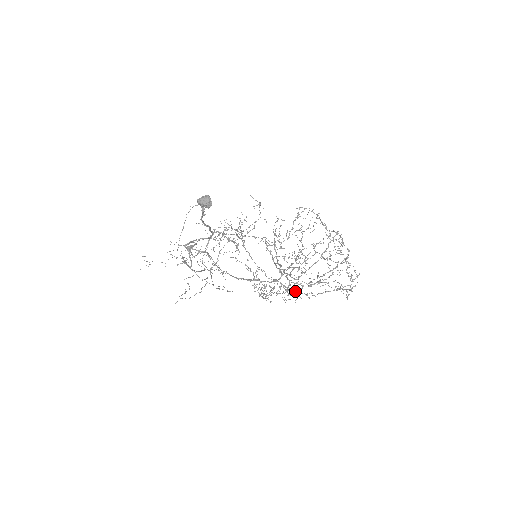
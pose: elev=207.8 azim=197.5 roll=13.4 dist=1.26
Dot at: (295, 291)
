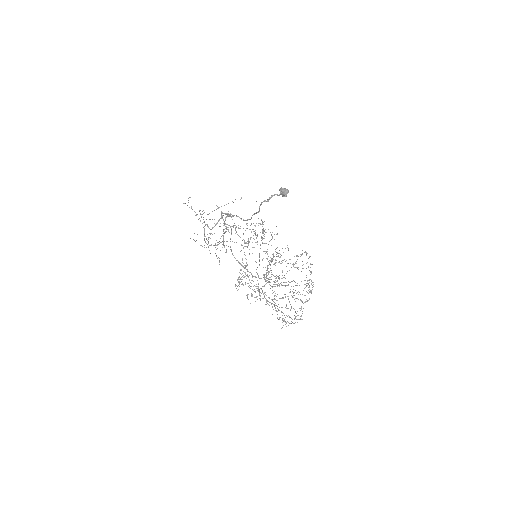
Dot at: (260, 295)
